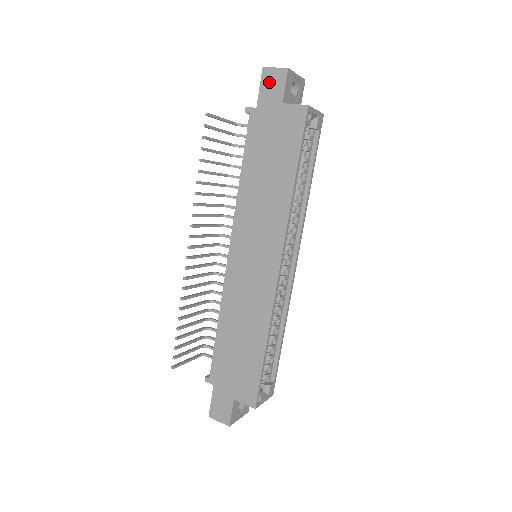
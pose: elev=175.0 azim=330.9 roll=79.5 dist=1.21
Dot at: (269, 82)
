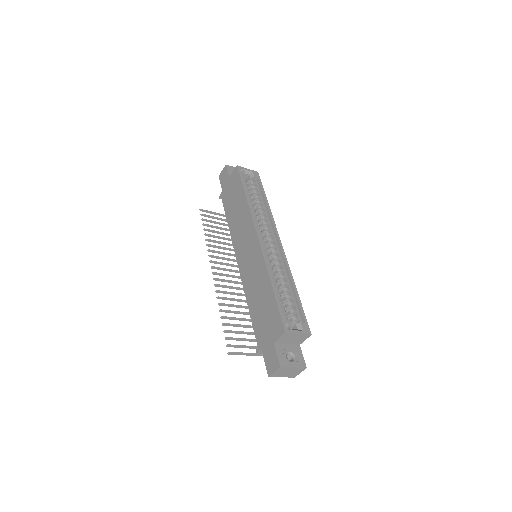
Dot at: (222, 177)
